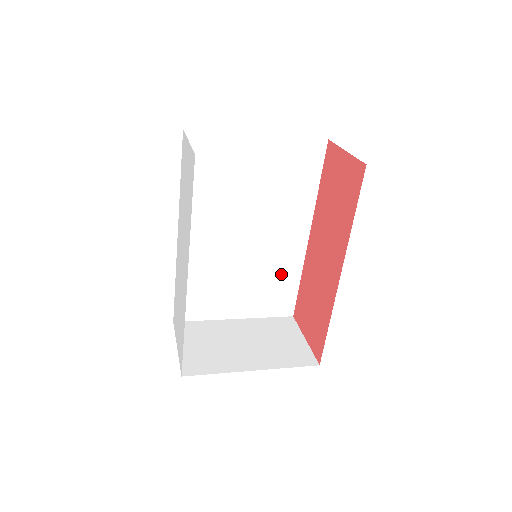
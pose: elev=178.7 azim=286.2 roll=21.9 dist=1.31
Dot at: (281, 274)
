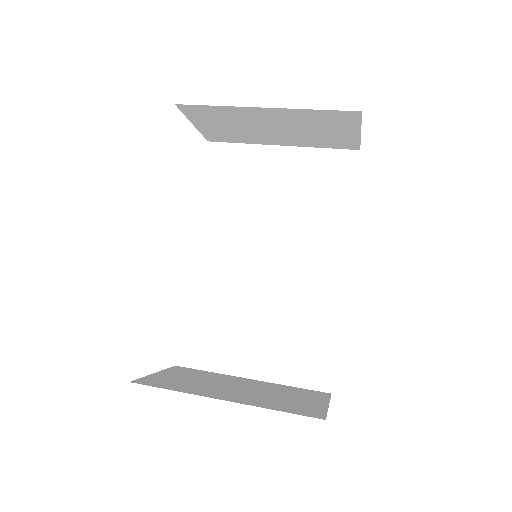
Dot at: (311, 319)
